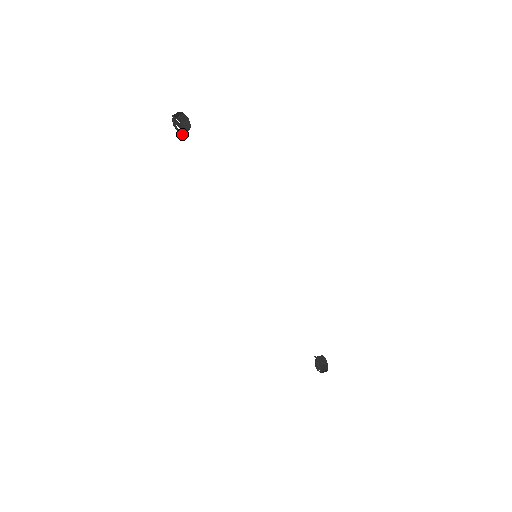
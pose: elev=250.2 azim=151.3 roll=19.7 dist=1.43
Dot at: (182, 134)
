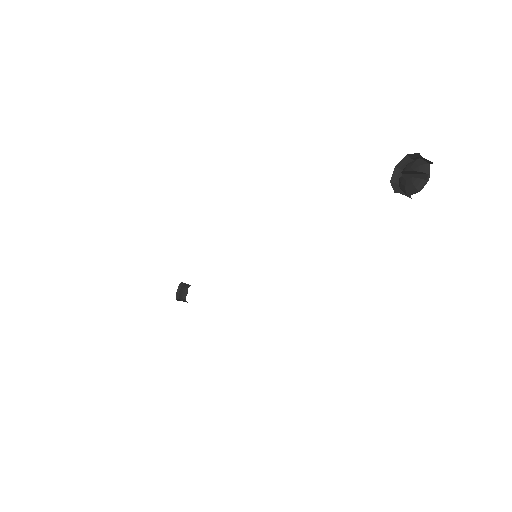
Dot at: (393, 178)
